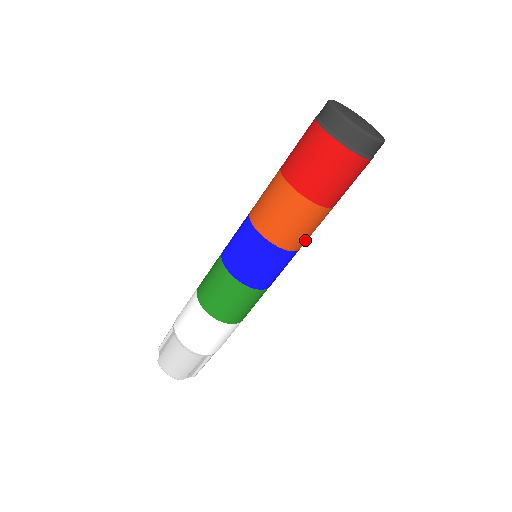
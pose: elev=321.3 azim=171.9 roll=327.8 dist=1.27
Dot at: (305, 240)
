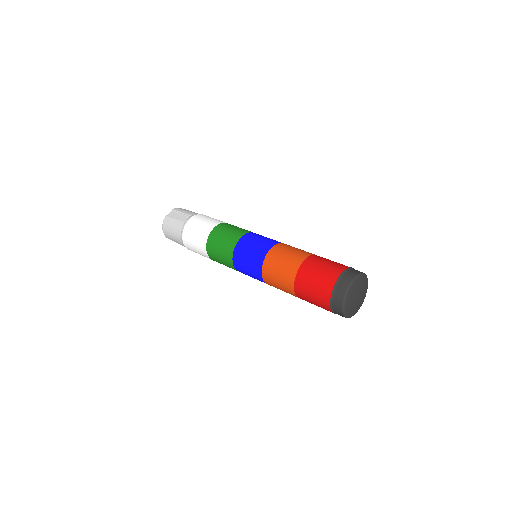
Dot at: occluded
